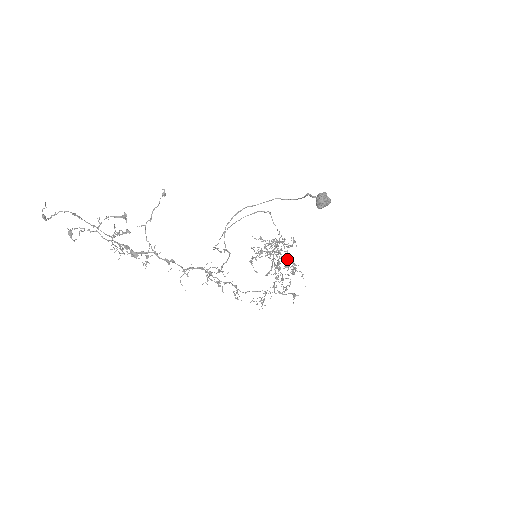
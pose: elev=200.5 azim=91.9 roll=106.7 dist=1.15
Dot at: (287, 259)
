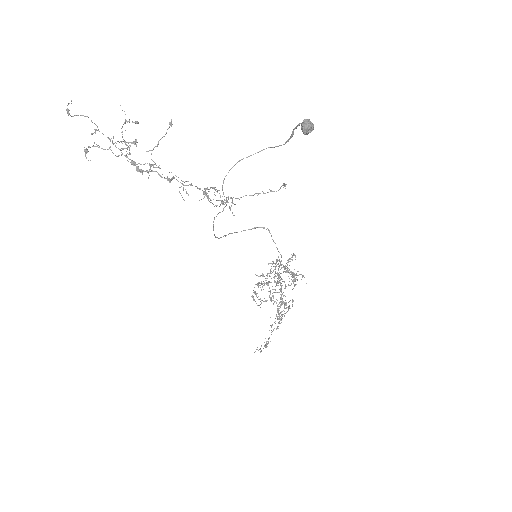
Dot at: (287, 264)
